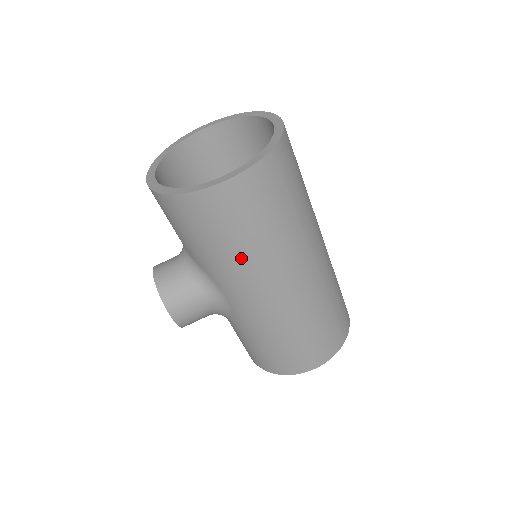
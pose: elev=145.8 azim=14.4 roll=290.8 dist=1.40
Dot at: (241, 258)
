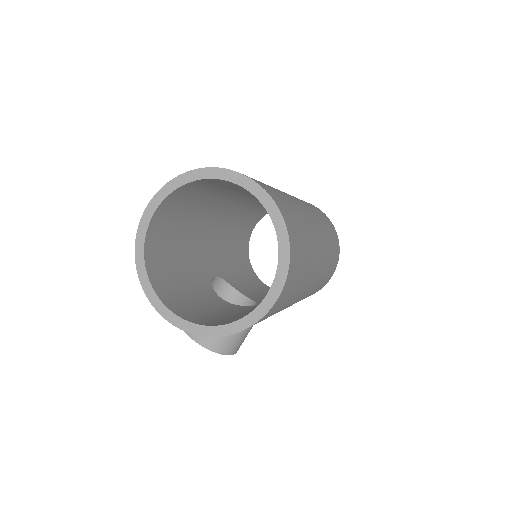
Dot at: occluded
